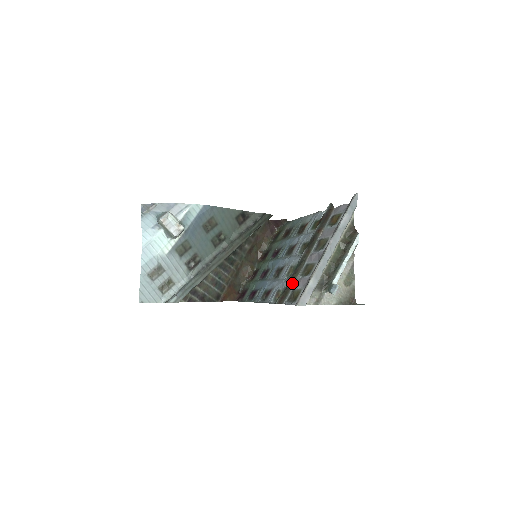
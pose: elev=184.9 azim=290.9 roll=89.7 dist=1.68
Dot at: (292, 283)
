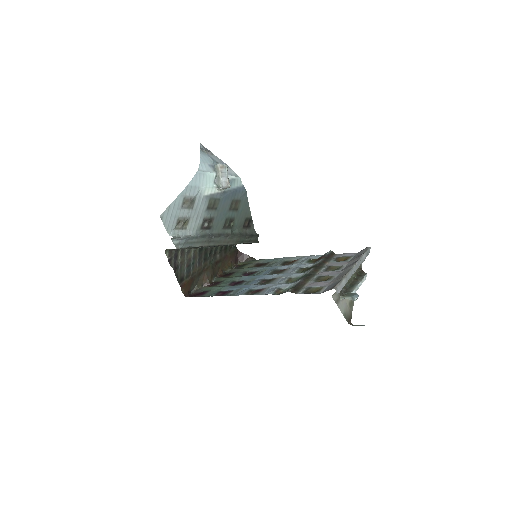
Dot at: (304, 284)
